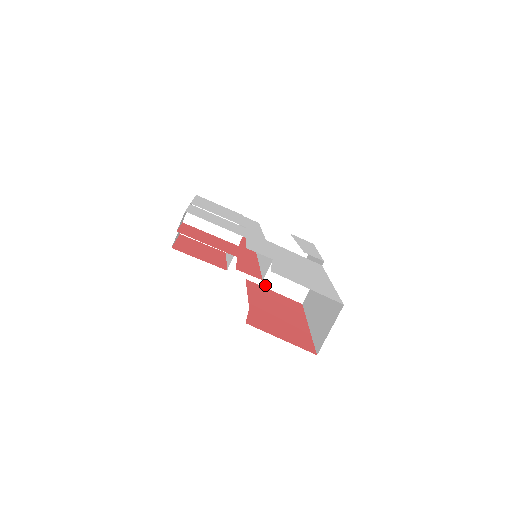
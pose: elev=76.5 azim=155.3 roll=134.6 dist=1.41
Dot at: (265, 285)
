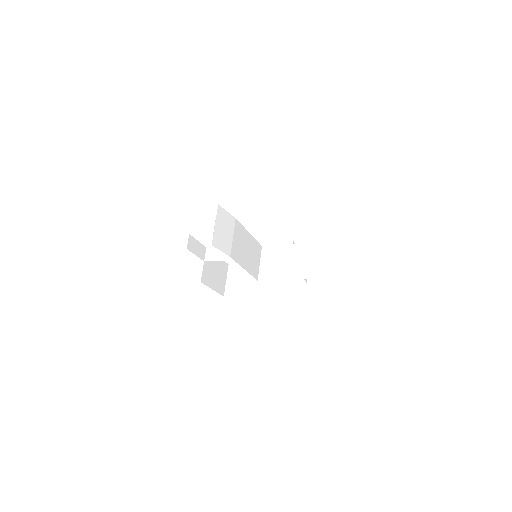
Dot at: (273, 278)
